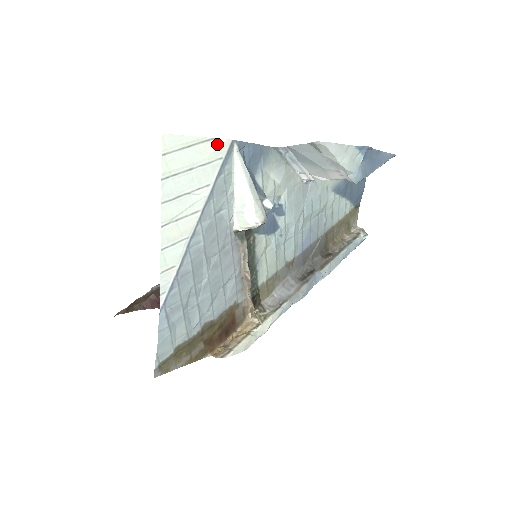
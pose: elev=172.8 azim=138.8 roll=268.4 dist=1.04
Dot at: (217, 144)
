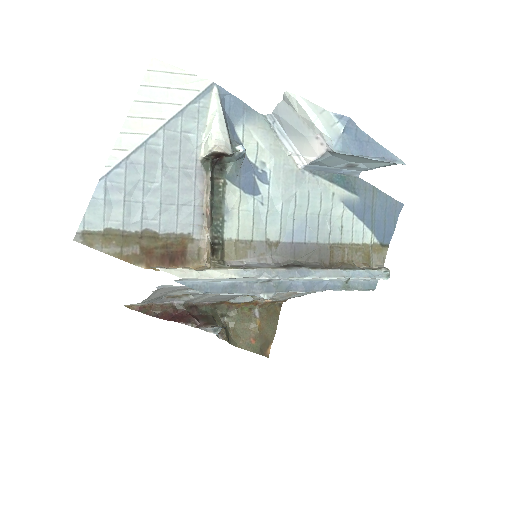
Dot at: (198, 80)
